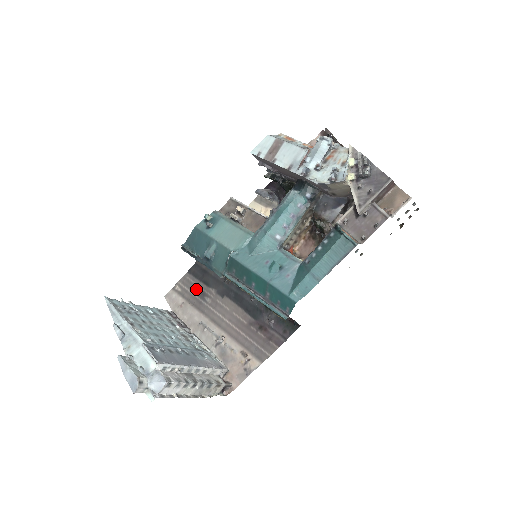
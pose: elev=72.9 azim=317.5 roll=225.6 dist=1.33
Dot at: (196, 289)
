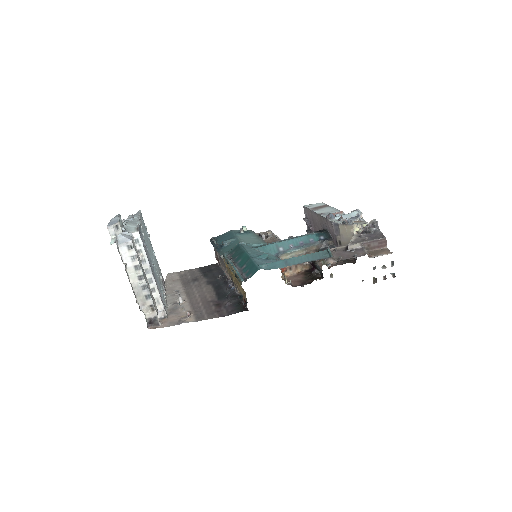
Dot at: (194, 276)
